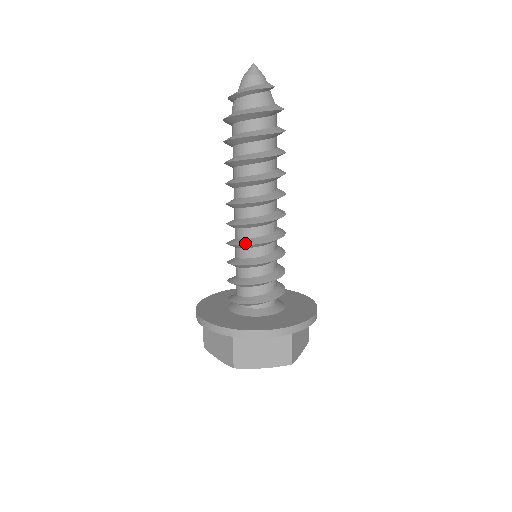
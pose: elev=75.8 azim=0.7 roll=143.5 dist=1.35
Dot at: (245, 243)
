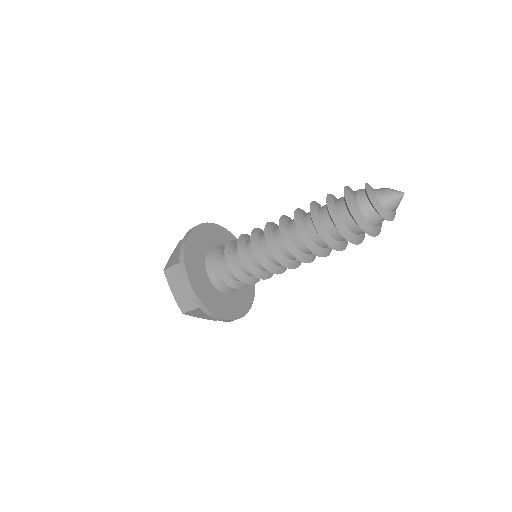
Dot at: (254, 245)
